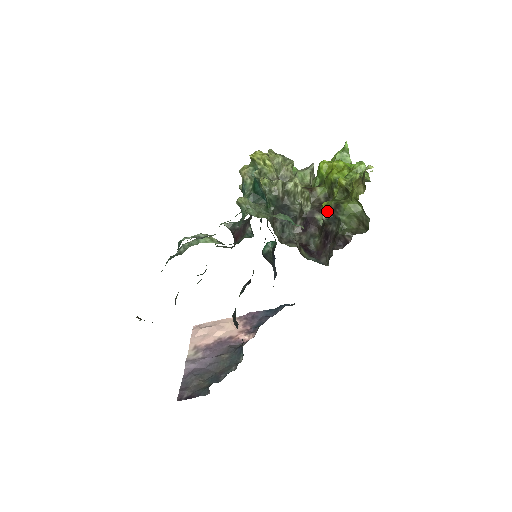
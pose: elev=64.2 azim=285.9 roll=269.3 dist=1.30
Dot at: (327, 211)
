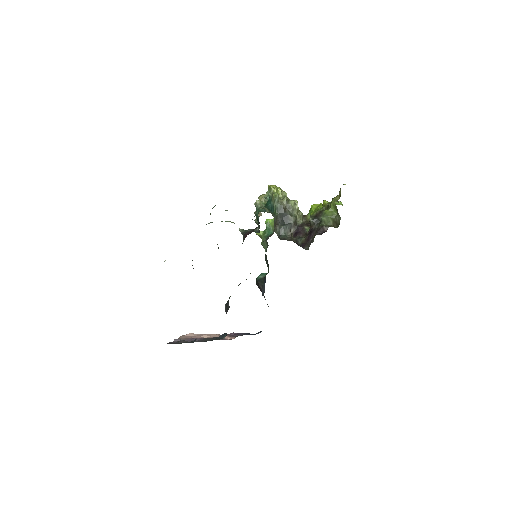
Dot at: (313, 216)
